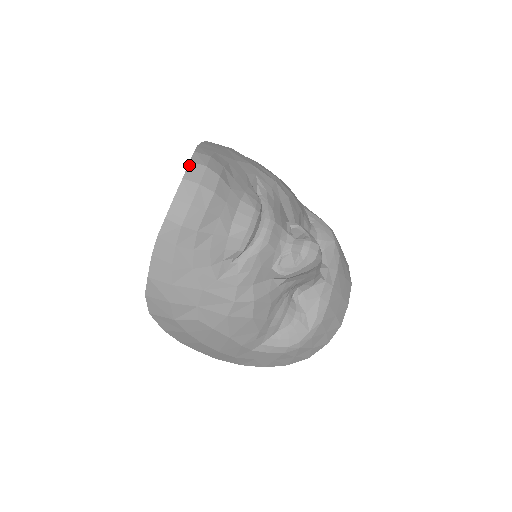
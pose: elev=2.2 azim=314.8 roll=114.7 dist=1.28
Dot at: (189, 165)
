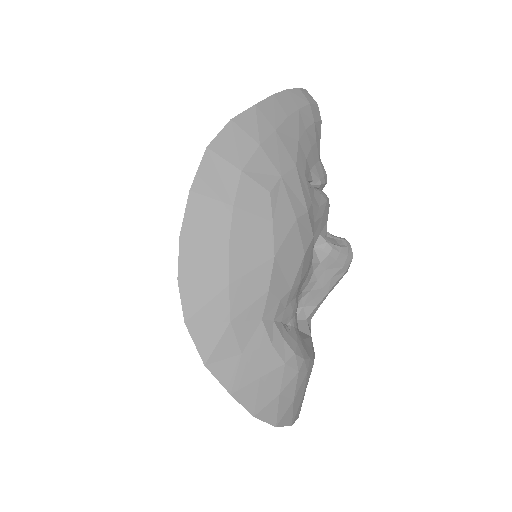
Dot at: occluded
